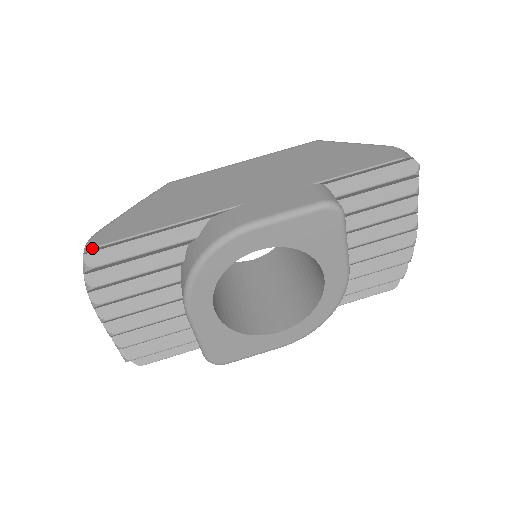
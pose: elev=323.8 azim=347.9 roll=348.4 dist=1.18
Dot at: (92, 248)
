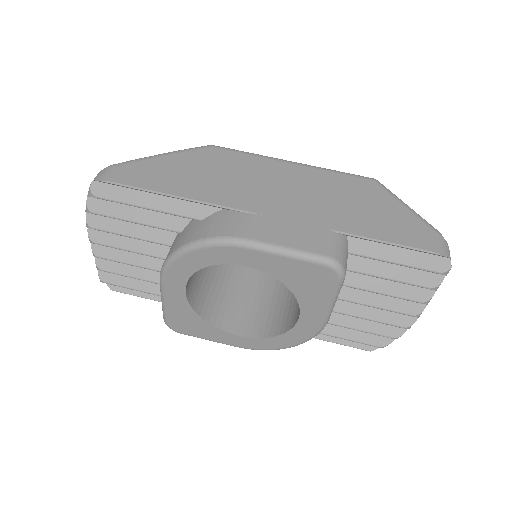
Dot at: (101, 180)
